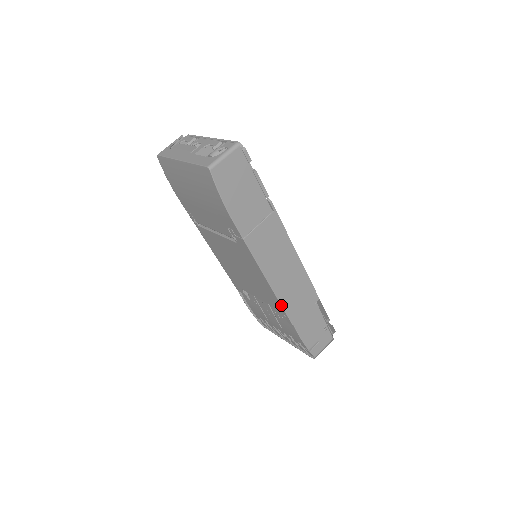
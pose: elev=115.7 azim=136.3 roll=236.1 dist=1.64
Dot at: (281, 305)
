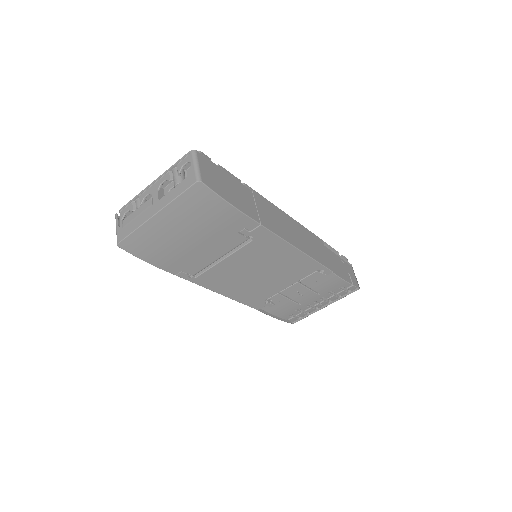
Dot at: (316, 261)
